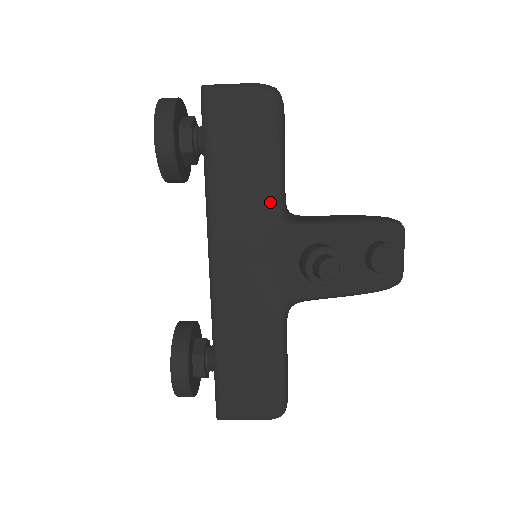
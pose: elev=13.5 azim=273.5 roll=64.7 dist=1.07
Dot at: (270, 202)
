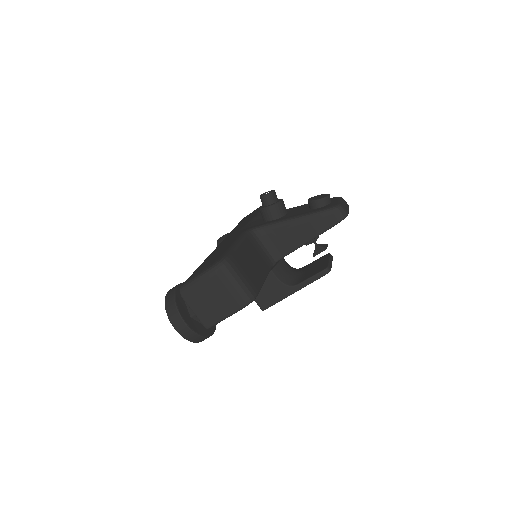
Dot at: (255, 215)
